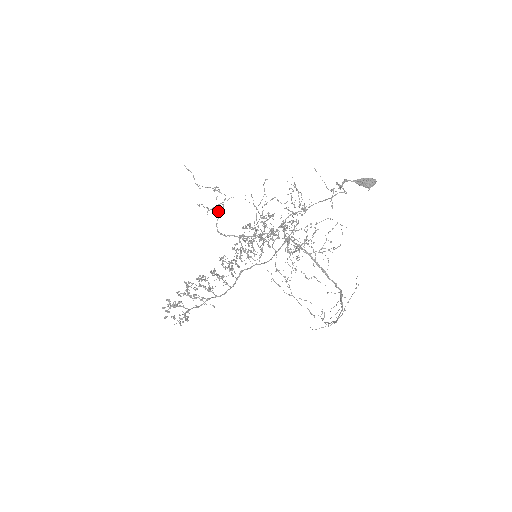
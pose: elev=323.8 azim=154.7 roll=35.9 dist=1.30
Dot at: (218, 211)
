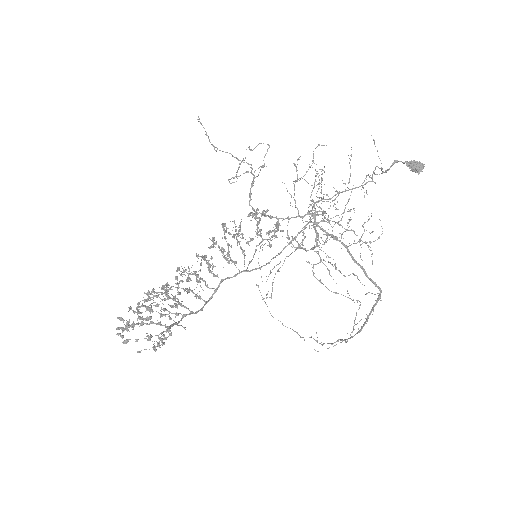
Dot at: (255, 177)
